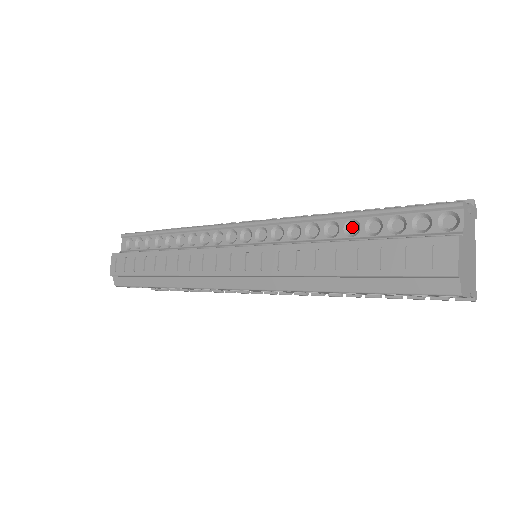
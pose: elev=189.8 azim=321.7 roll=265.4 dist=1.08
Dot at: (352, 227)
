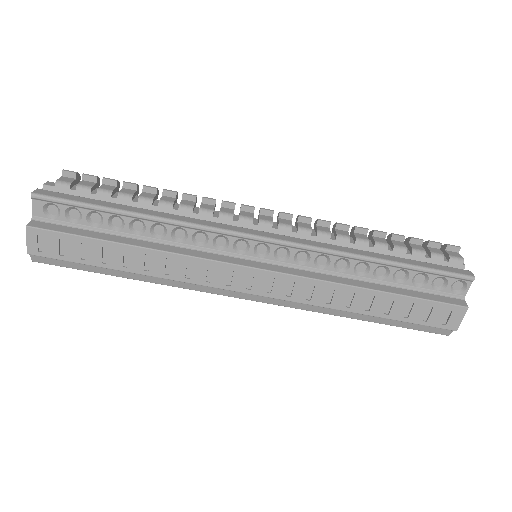
Dot at: (380, 270)
